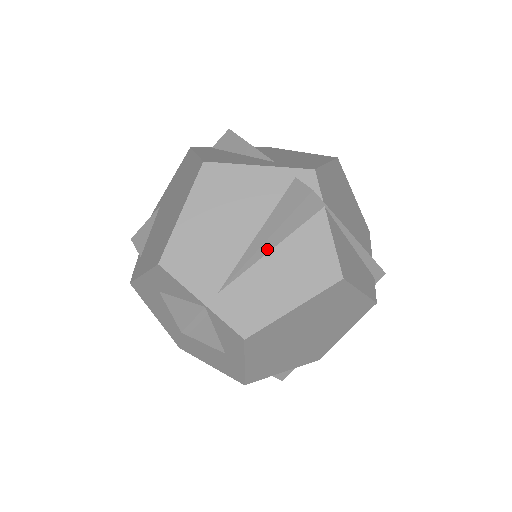
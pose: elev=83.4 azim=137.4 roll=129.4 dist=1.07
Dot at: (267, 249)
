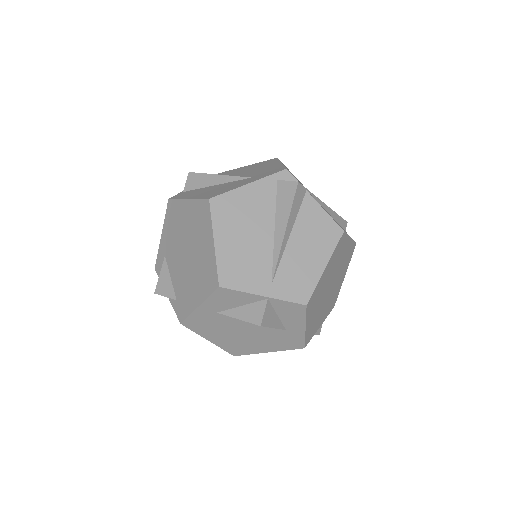
Dot at: (287, 237)
